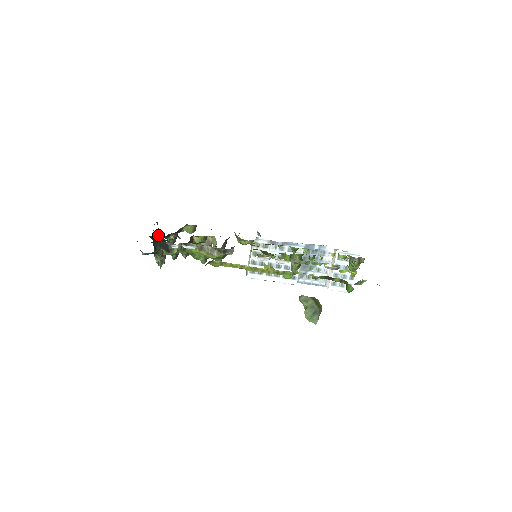
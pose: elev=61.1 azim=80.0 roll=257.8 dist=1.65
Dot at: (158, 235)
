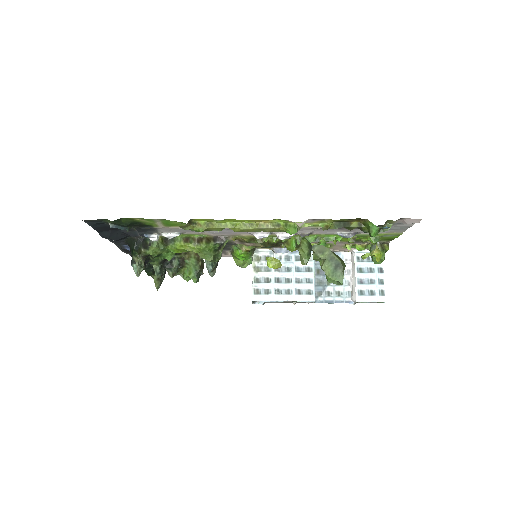
Dot at: occluded
